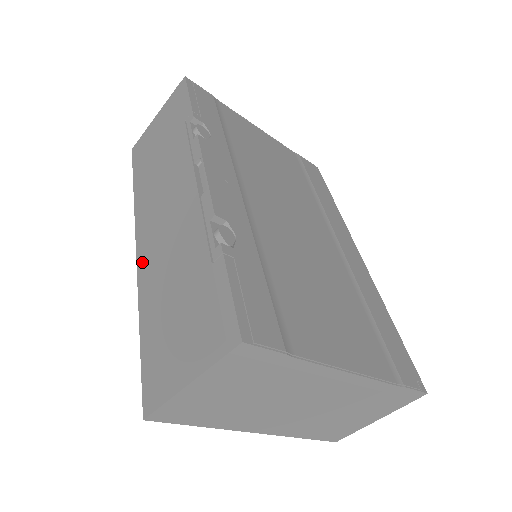
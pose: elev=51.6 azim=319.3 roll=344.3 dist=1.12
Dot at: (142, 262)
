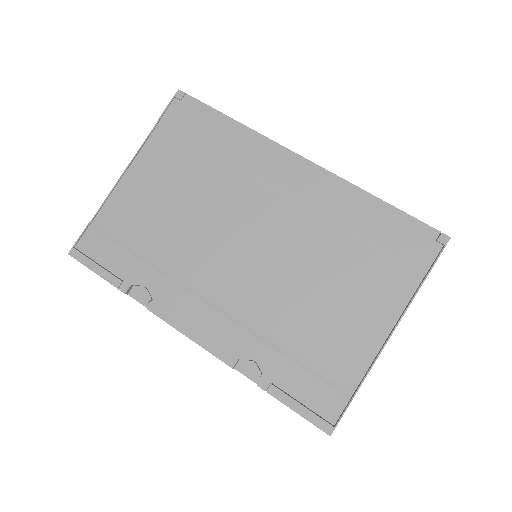
Dot at: occluded
